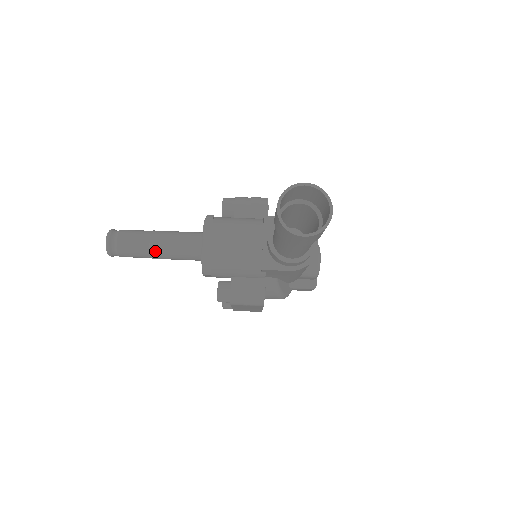
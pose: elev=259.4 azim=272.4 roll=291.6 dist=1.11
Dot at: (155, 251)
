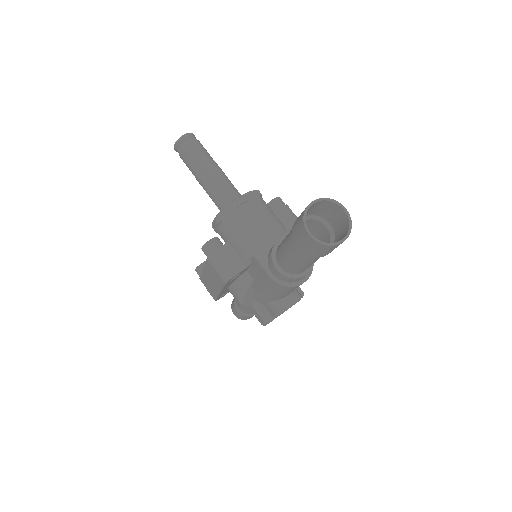
Dot at: (203, 173)
